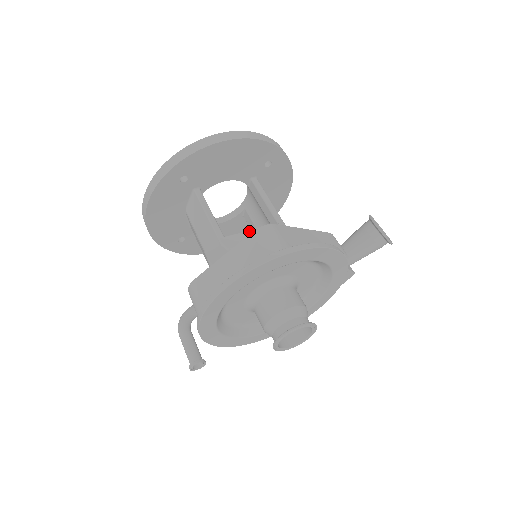
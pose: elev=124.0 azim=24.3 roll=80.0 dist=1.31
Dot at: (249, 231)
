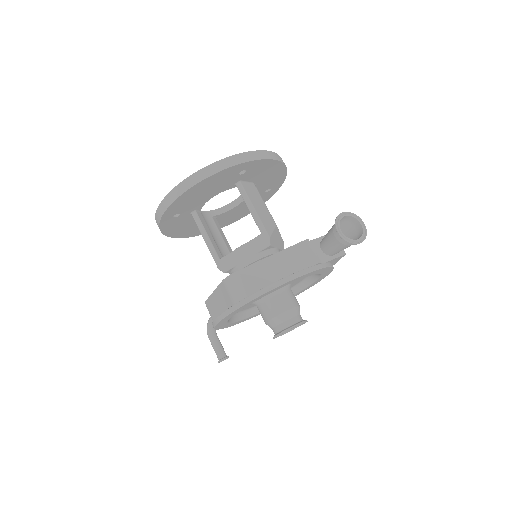
Dot at: (237, 250)
